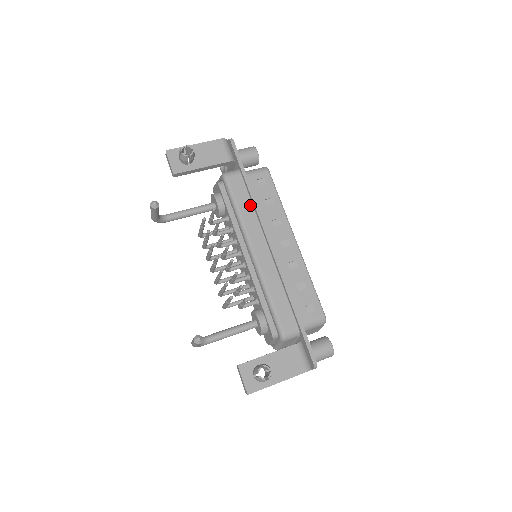
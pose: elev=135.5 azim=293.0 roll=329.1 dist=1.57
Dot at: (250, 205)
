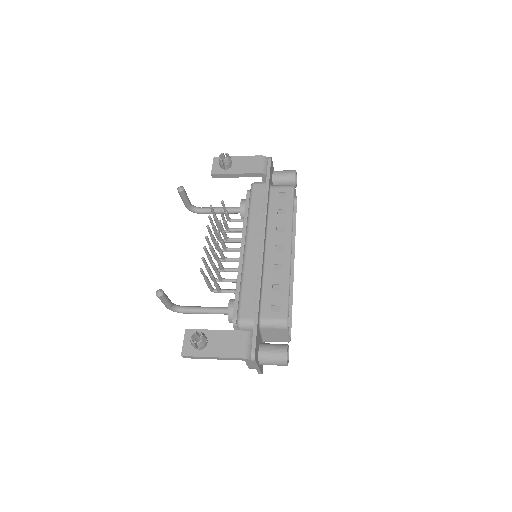
Dot at: (262, 210)
